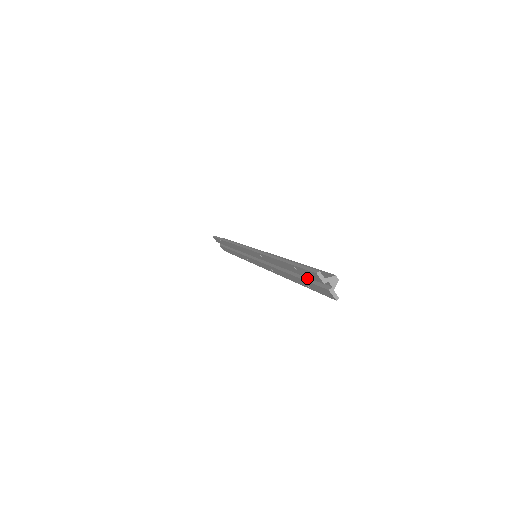
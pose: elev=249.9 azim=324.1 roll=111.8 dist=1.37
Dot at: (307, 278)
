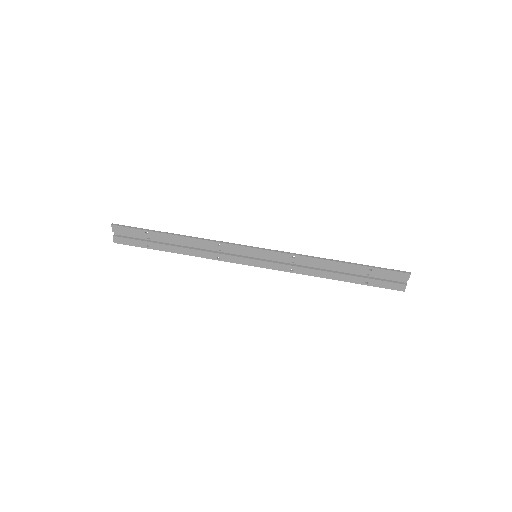
Dot at: (370, 277)
